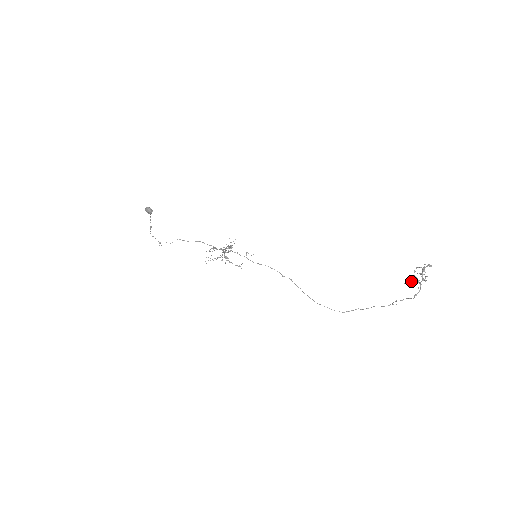
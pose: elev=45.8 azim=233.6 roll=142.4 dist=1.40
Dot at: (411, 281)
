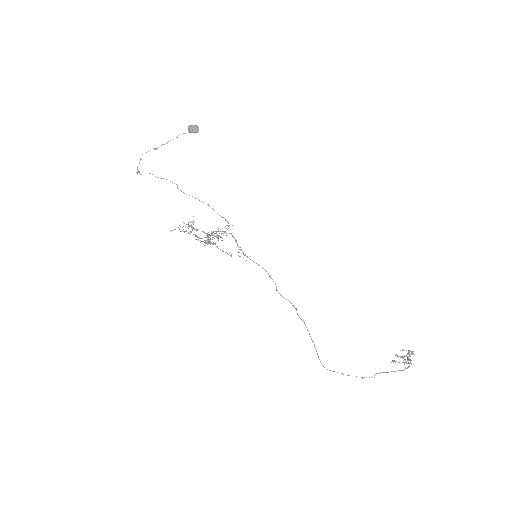
Dot at: (400, 356)
